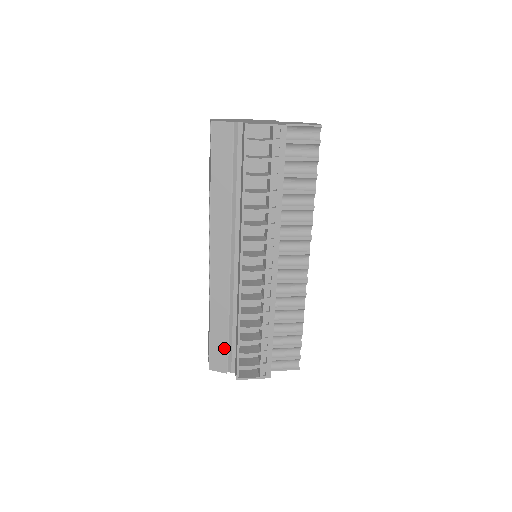
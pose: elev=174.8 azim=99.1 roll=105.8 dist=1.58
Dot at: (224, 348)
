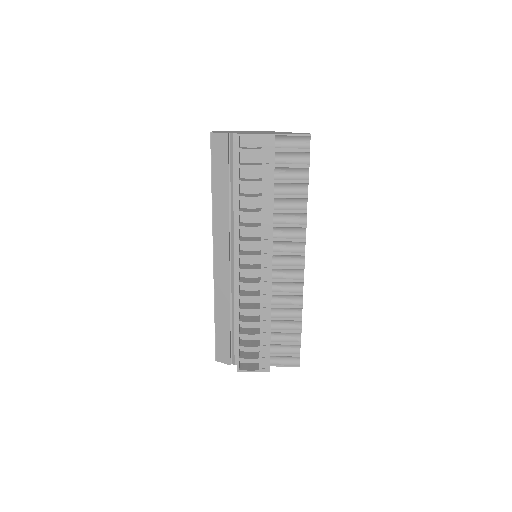
Dot at: (227, 341)
